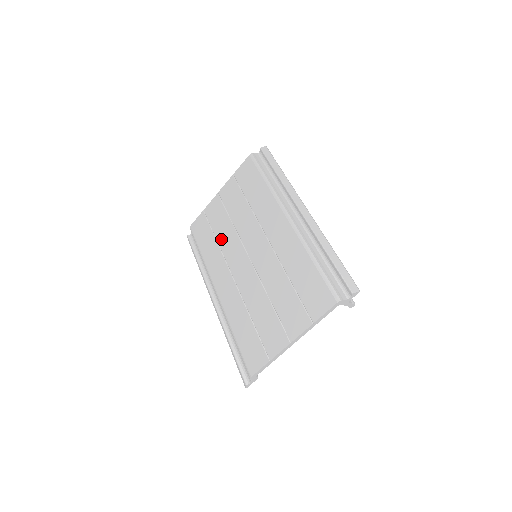
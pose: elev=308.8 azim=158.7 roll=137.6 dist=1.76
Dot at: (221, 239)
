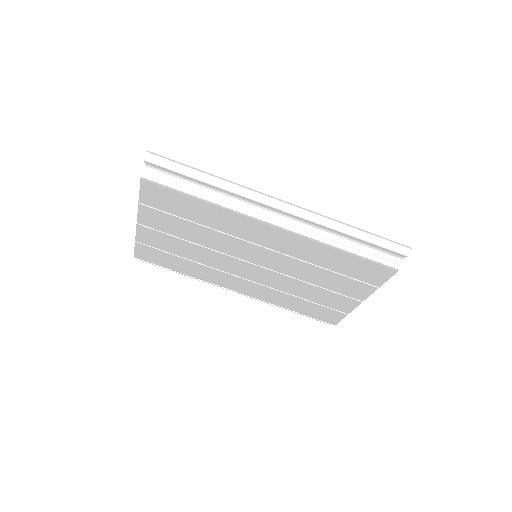
Dot at: (195, 258)
